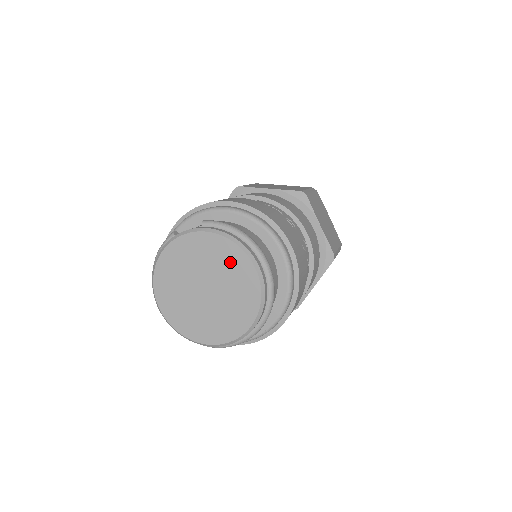
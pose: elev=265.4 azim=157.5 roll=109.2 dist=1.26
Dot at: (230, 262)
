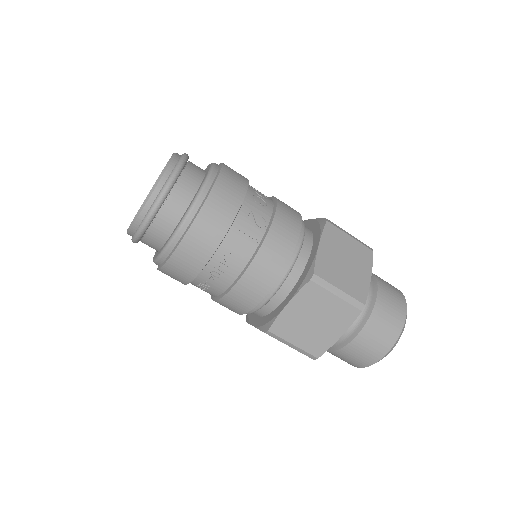
Dot at: occluded
